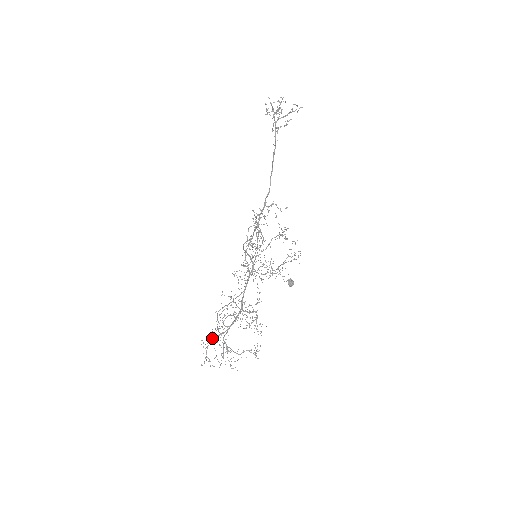
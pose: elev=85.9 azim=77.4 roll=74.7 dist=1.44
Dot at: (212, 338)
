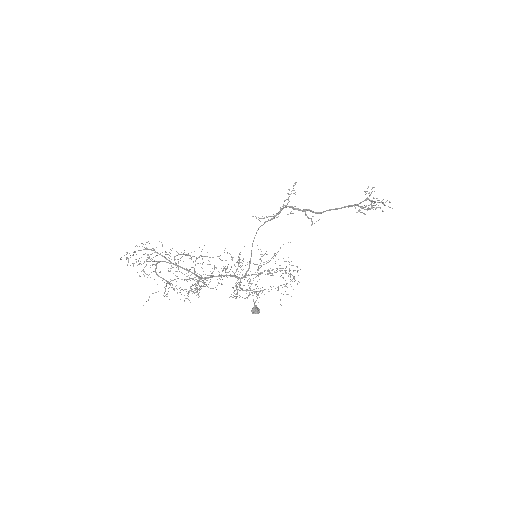
Dot at: occluded
